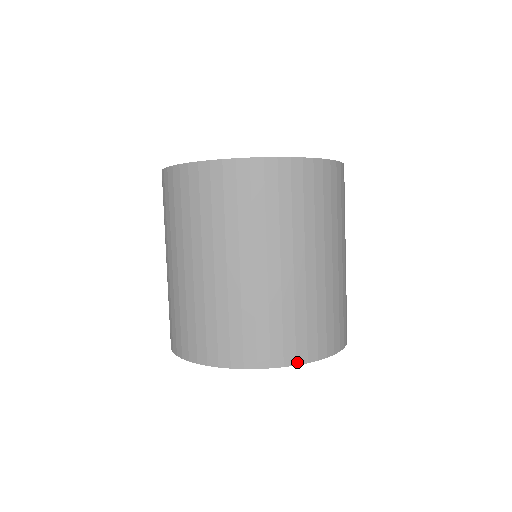
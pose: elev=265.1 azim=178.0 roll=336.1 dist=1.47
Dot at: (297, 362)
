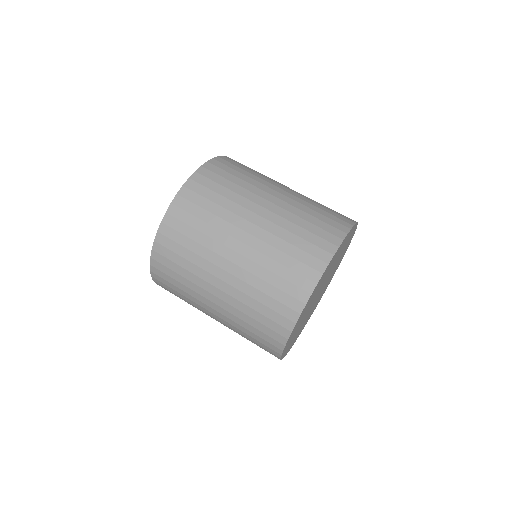
Dot at: (304, 302)
